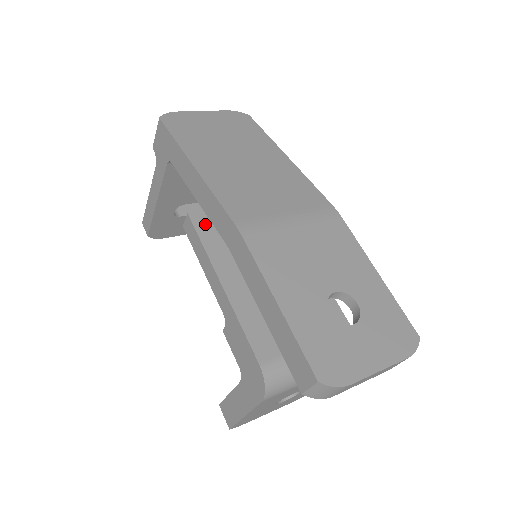
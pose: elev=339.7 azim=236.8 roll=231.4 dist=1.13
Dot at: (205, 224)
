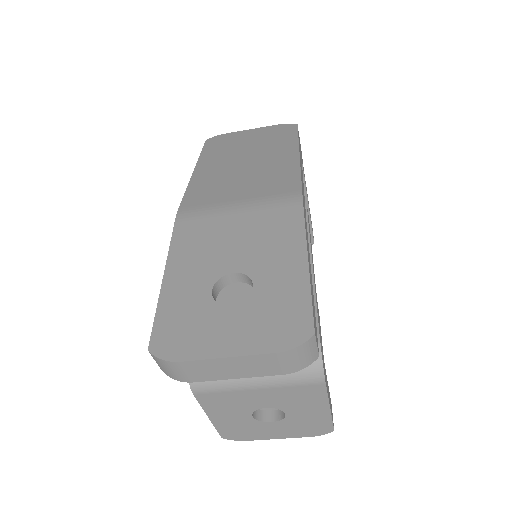
Dot at: occluded
